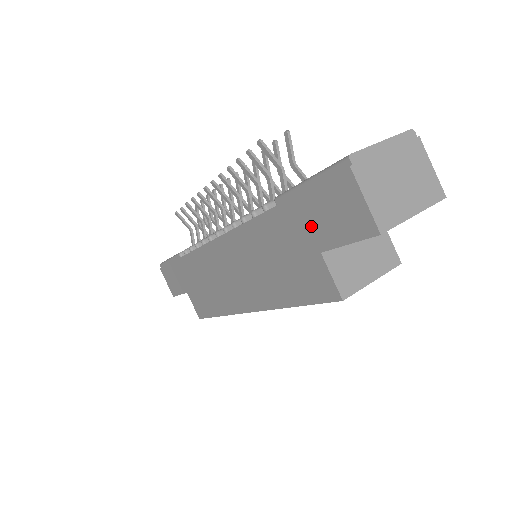
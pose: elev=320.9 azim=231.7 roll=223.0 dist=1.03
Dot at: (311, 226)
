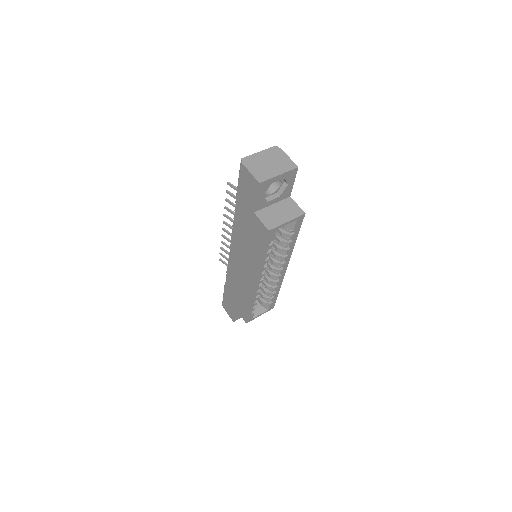
Dot at: (246, 202)
